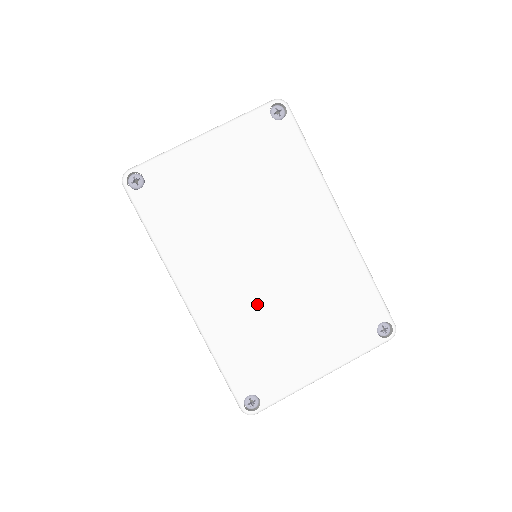
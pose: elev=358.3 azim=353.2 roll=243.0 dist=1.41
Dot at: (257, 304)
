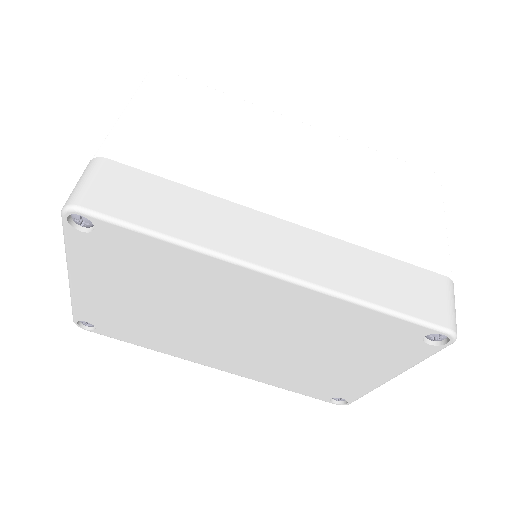
Dot at: (271, 357)
